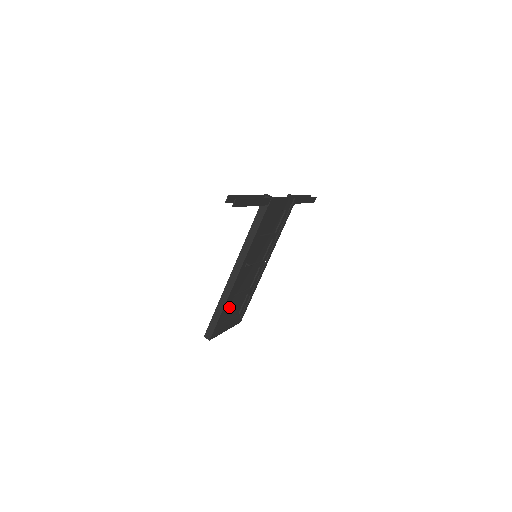
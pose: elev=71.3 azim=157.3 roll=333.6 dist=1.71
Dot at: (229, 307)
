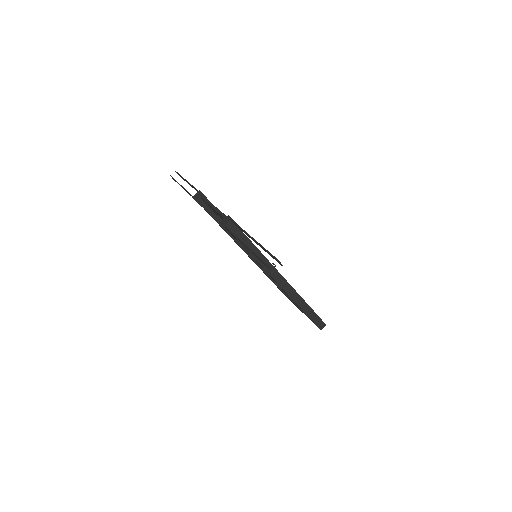
Dot at: occluded
